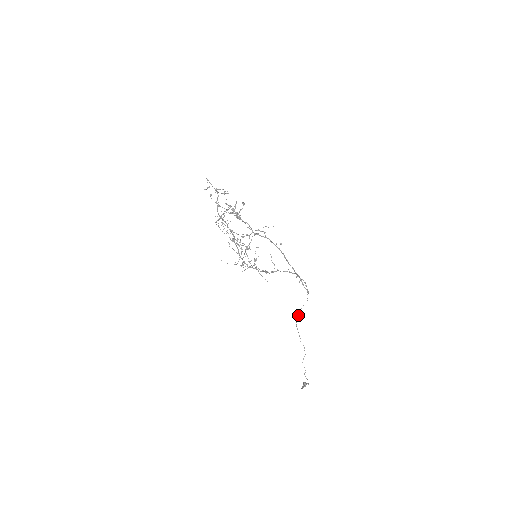
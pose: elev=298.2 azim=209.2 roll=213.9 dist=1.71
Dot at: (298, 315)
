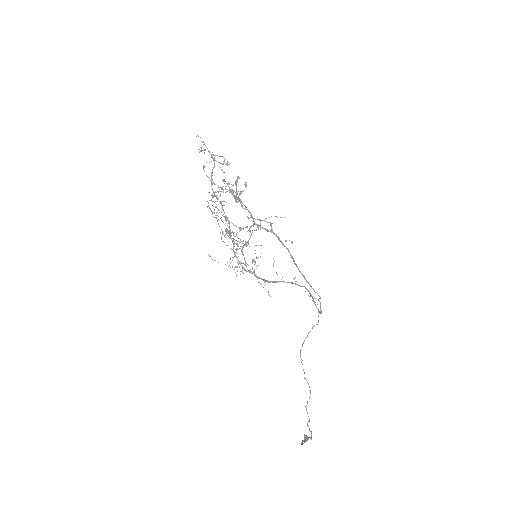
Dot at: (303, 342)
